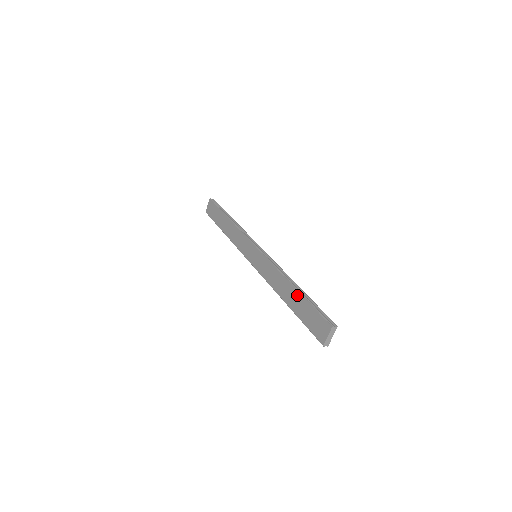
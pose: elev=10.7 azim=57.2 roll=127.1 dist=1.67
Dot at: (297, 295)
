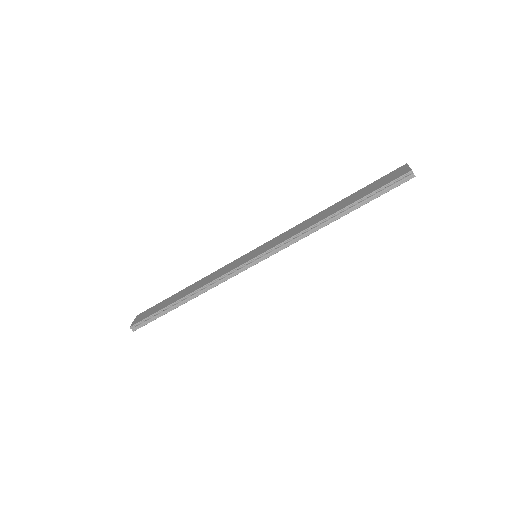
Dot at: (345, 199)
